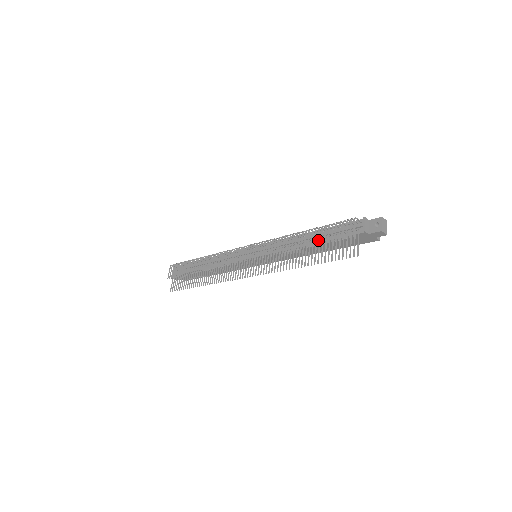
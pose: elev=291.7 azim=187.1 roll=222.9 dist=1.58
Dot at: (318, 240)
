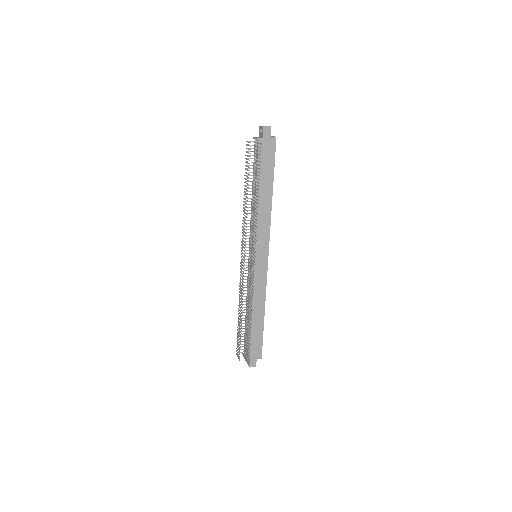
Dot at: (247, 177)
